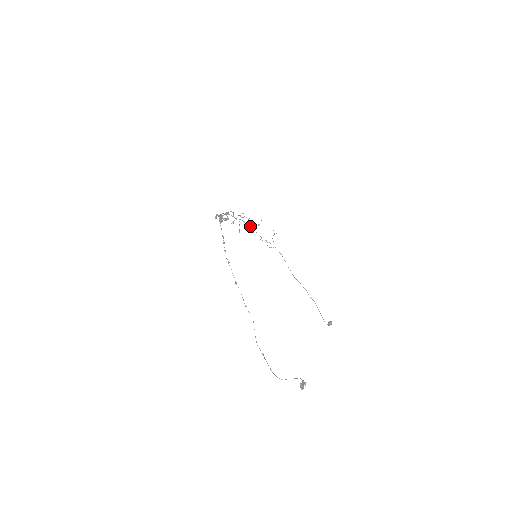
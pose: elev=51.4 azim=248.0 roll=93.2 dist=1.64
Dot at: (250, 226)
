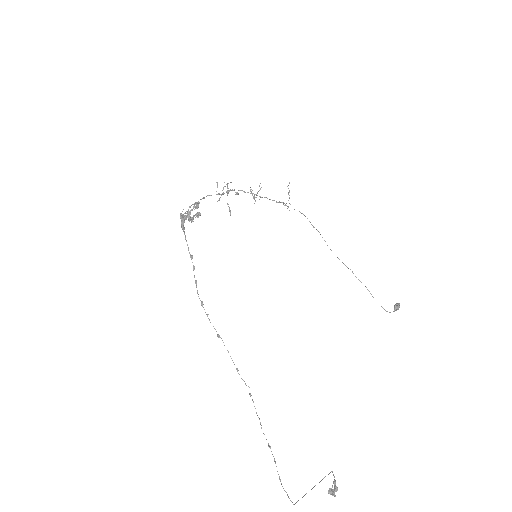
Dot at: occluded
